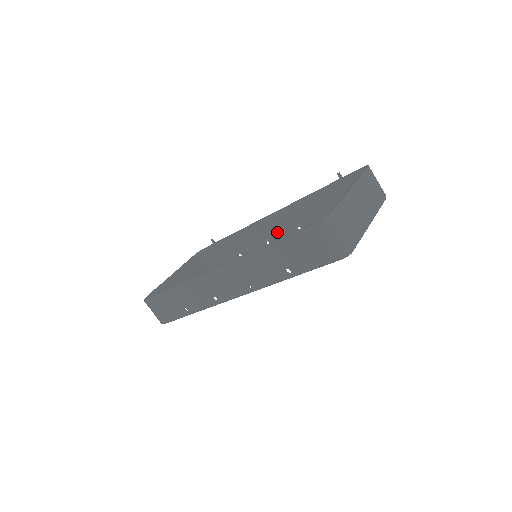
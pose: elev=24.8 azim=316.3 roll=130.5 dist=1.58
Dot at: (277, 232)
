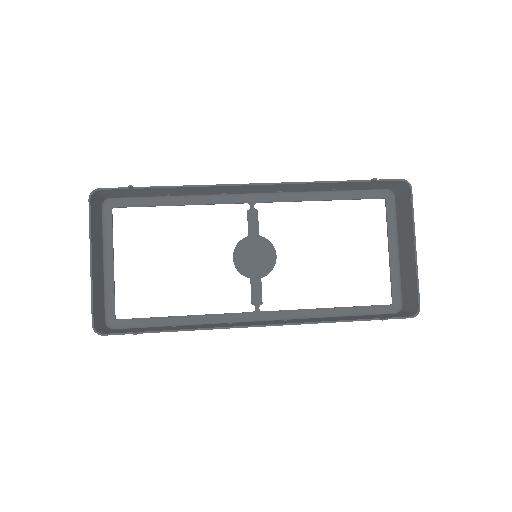
Dot at: (248, 191)
